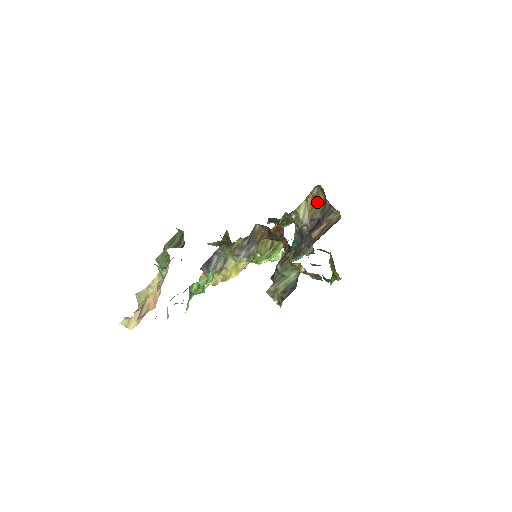
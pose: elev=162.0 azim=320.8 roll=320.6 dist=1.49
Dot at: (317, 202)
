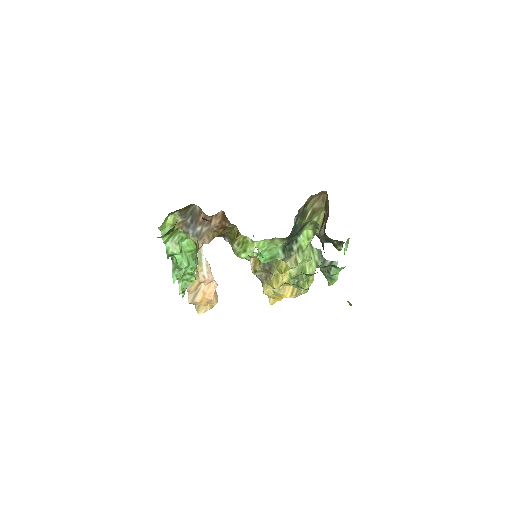
Dot at: (327, 210)
